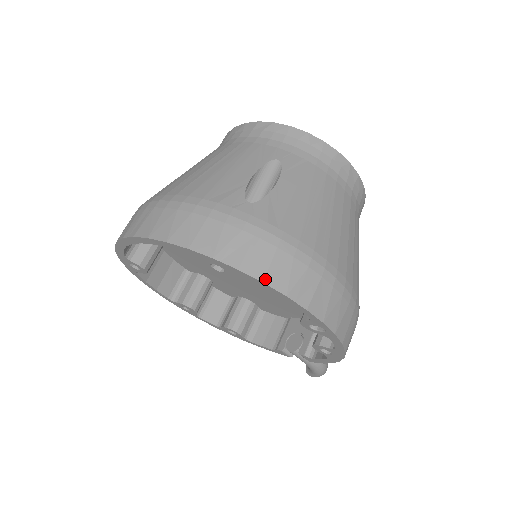
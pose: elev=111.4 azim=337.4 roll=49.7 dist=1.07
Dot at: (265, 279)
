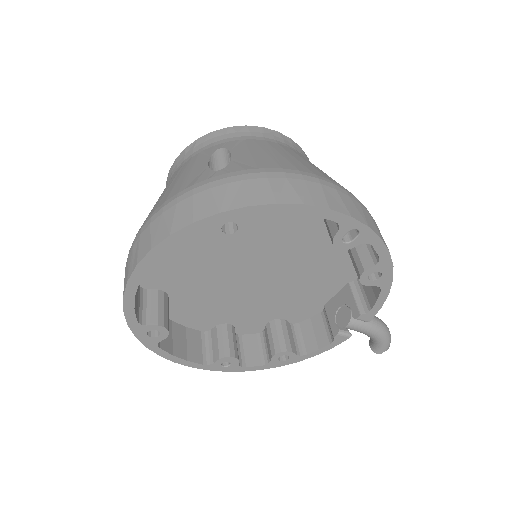
Dot at: (276, 201)
